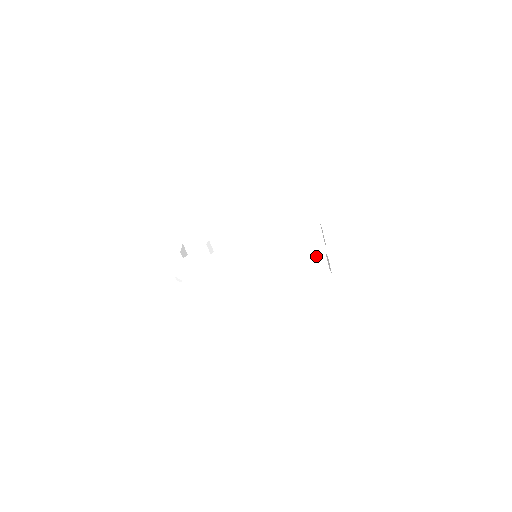
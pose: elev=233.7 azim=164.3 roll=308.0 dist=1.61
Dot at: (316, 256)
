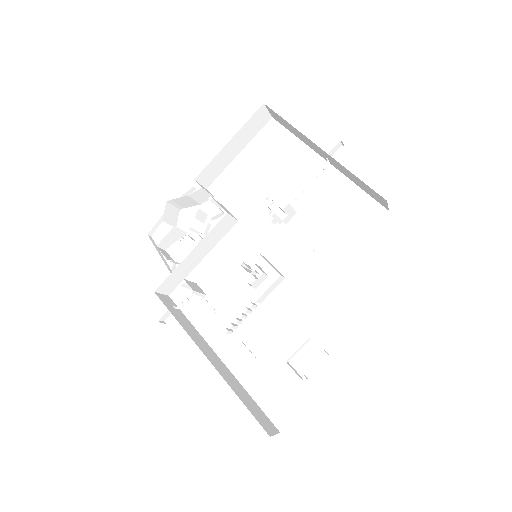
Dot at: occluded
